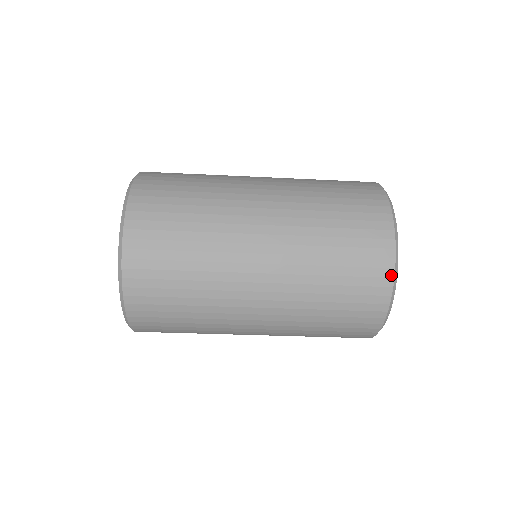
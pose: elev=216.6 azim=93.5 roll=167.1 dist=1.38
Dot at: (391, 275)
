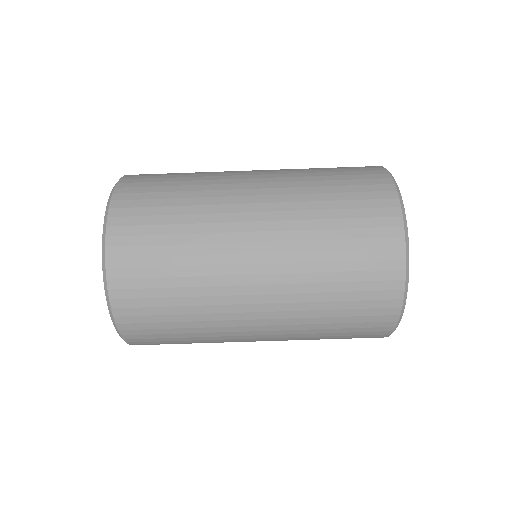
Dot at: (388, 177)
